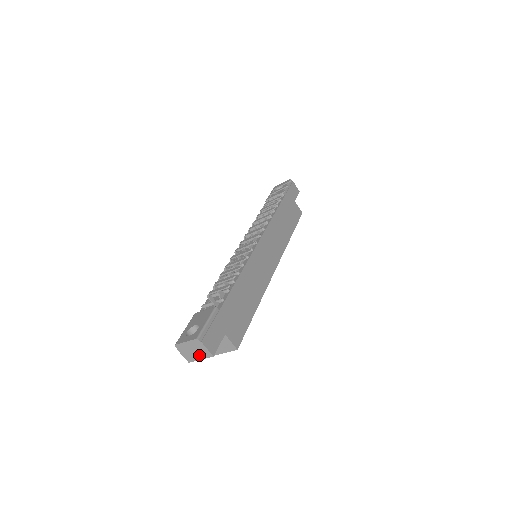
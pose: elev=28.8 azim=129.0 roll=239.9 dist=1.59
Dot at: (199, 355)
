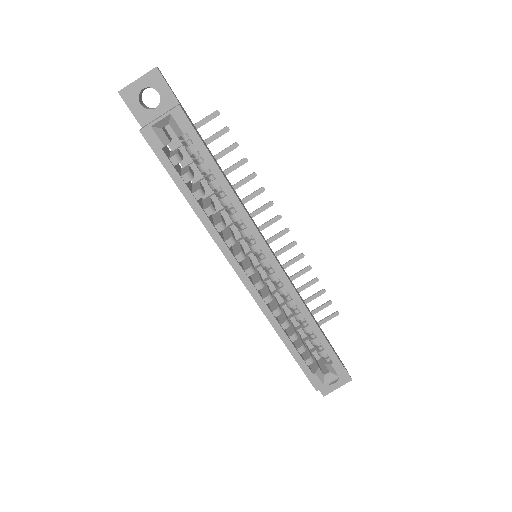
Dot at: (141, 78)
